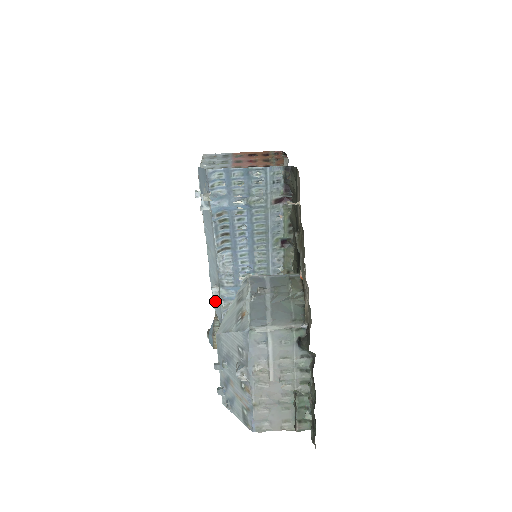
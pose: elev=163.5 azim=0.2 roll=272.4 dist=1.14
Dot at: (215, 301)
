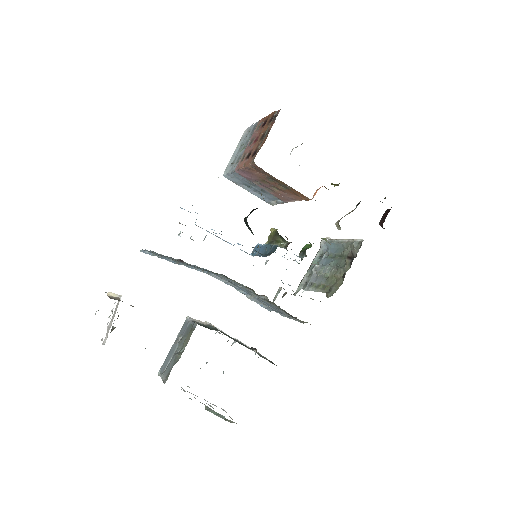
Dot at: occluded
